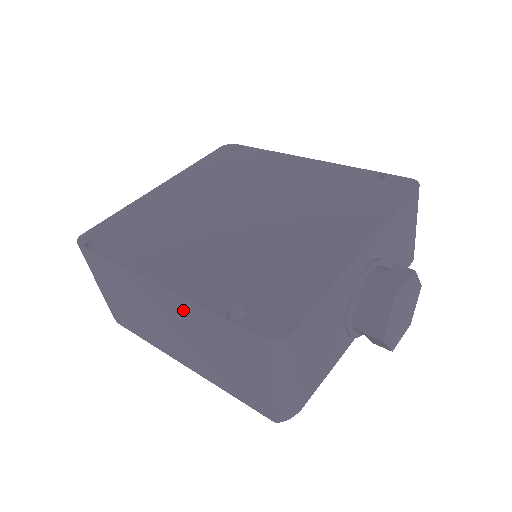
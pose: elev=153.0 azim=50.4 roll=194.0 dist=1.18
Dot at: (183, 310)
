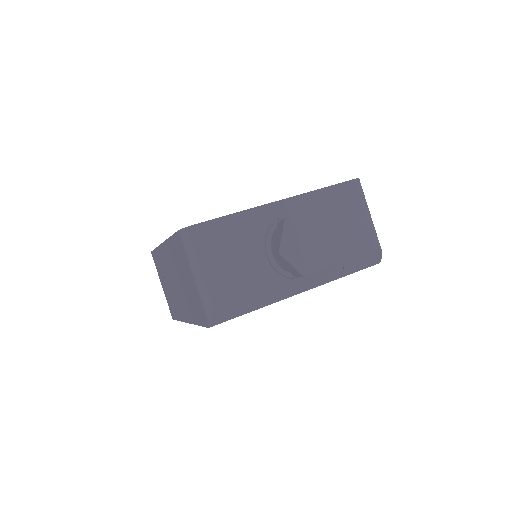
Dot at: (170, 253)
